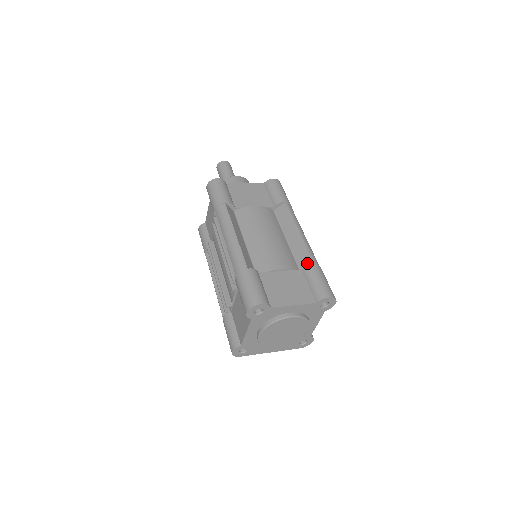
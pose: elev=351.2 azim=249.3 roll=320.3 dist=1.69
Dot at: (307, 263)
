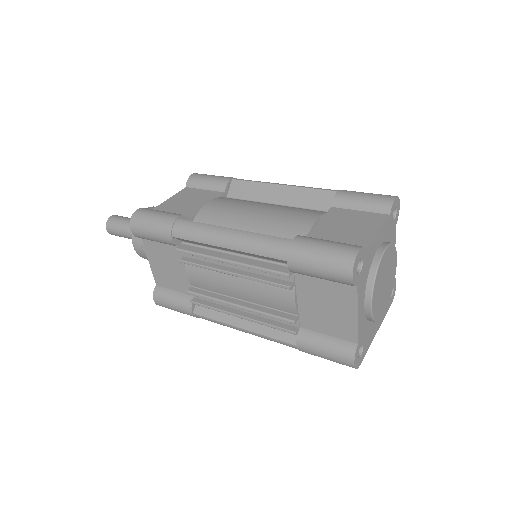
Dot at: (328, 198)
